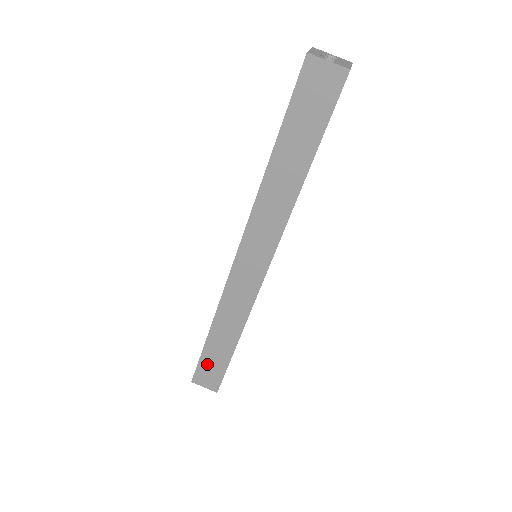
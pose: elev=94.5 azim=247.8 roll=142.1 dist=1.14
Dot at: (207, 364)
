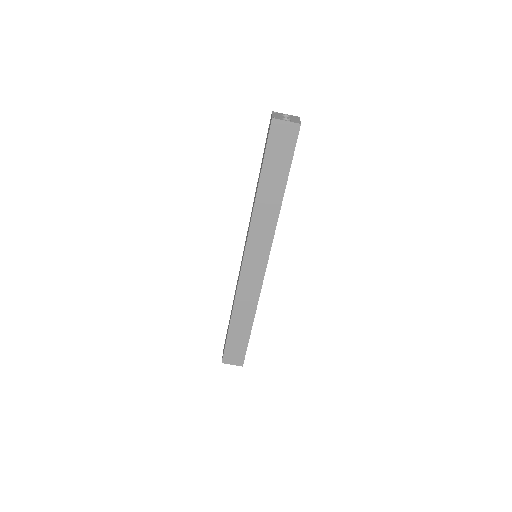
Dot at: (232, 345)
